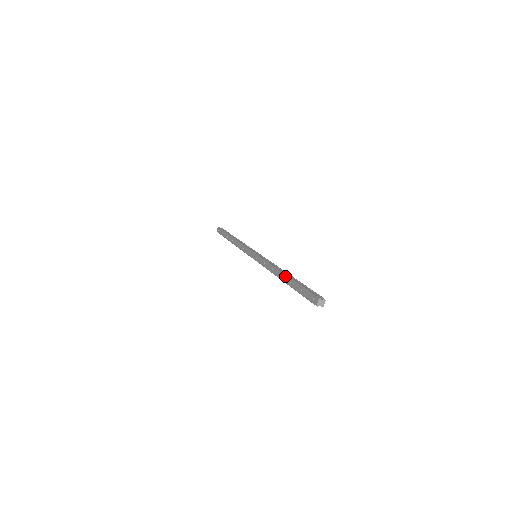
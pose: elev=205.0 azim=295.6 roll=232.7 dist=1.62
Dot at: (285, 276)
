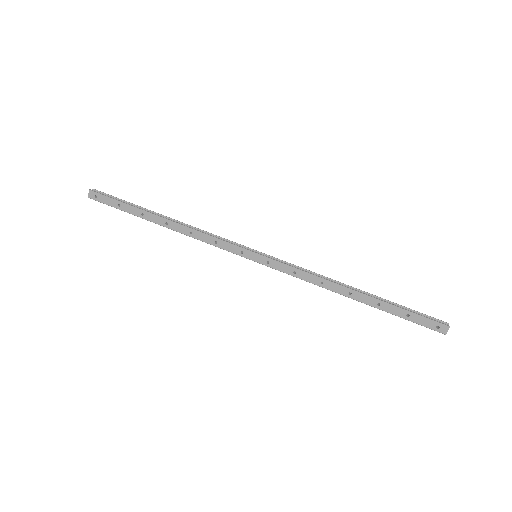
Dot at: (362, 296)
